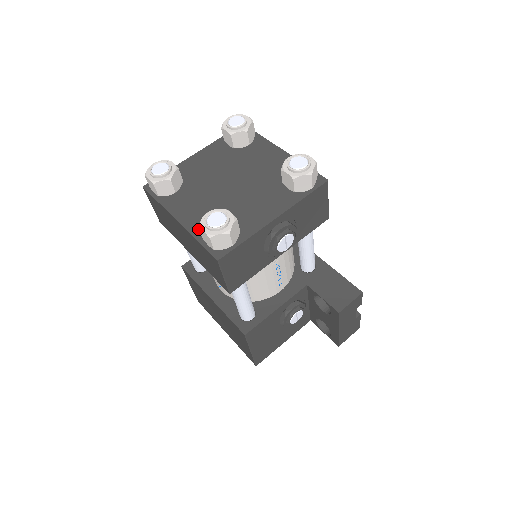
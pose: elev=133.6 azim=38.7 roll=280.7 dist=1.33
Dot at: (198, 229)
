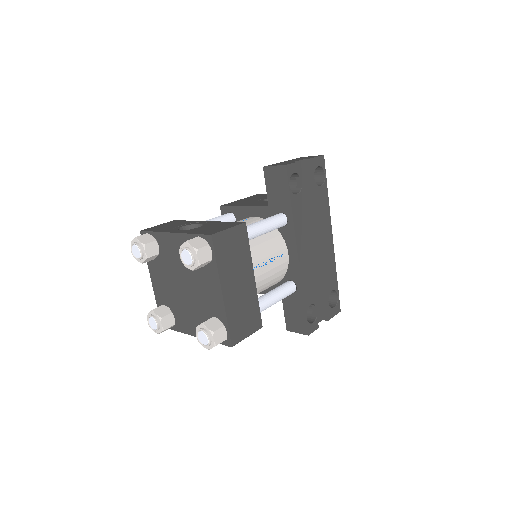
Dot at: (159, 298)
